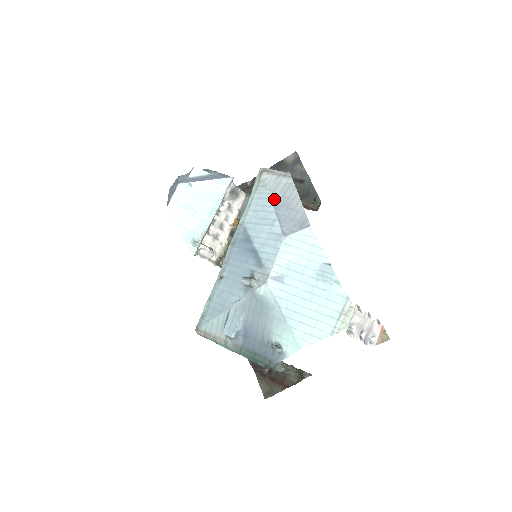
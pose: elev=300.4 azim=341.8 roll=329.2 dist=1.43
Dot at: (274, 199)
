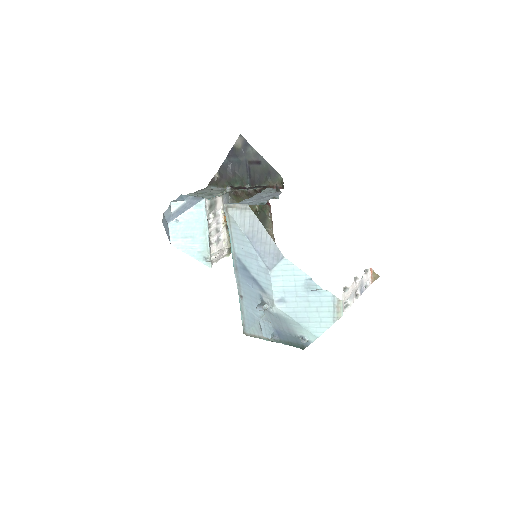
Dot at: (248, 236)
